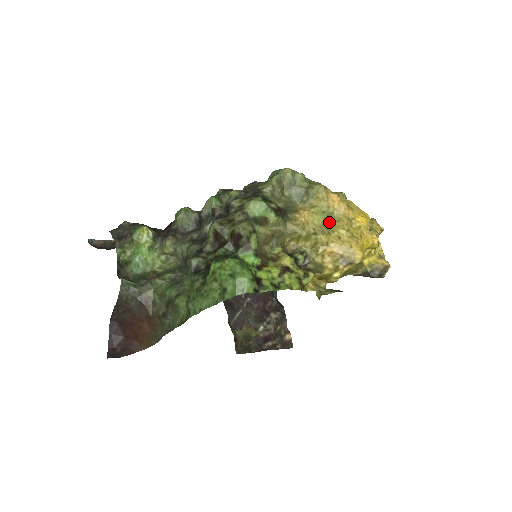
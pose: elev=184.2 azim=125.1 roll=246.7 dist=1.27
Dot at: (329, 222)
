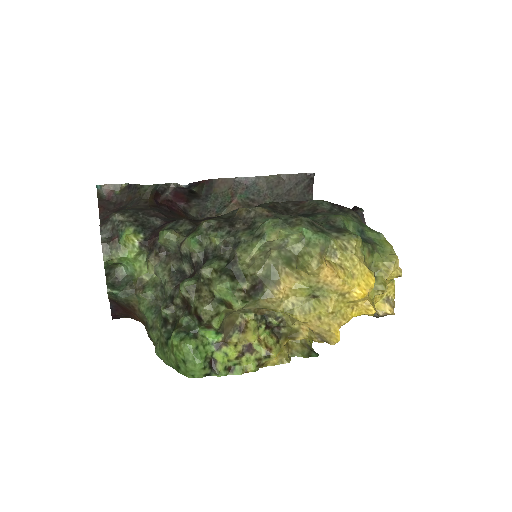
Dot at: (315, 296)
